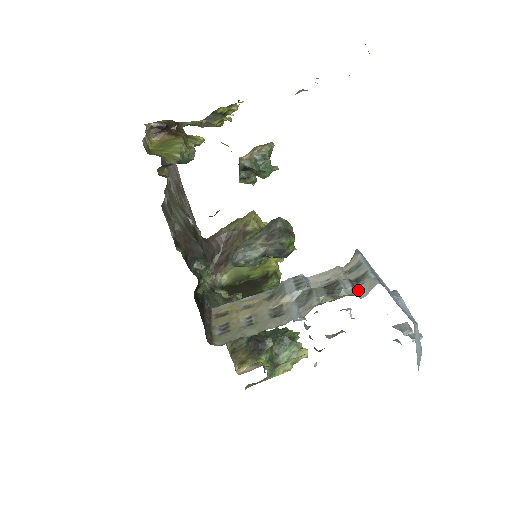
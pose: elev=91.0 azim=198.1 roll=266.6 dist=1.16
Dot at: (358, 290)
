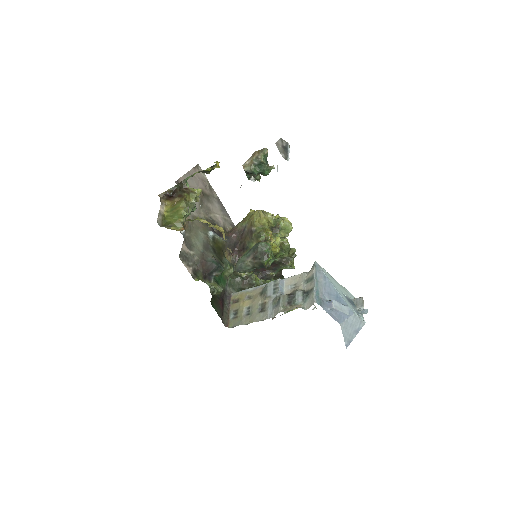
Dot at: (306, 302)
